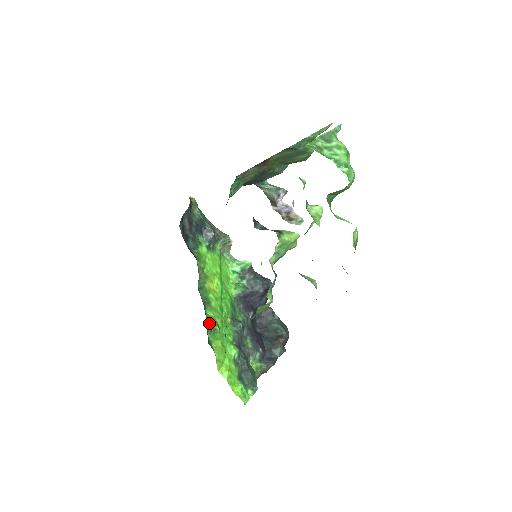
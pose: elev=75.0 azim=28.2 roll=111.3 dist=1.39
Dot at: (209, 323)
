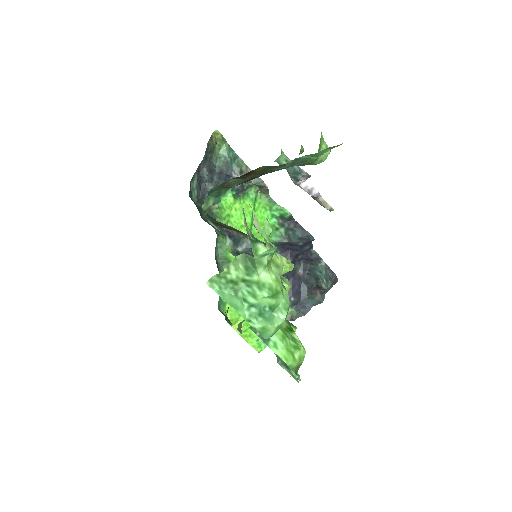
Dot at: occluded
